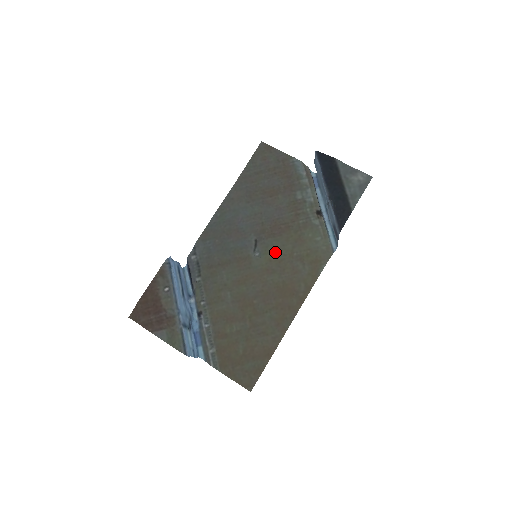
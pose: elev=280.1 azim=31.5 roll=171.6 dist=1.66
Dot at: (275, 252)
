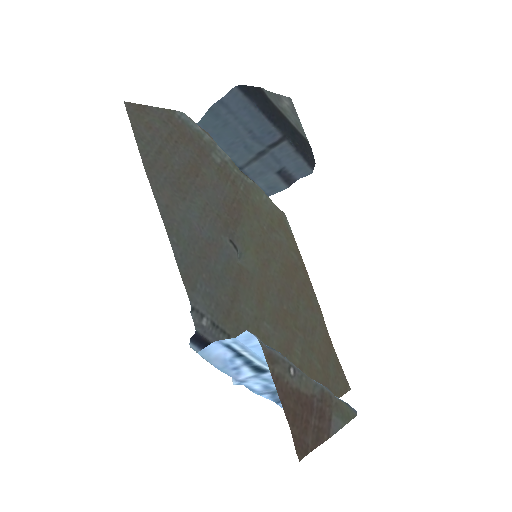
Dot at: (253, 240)
